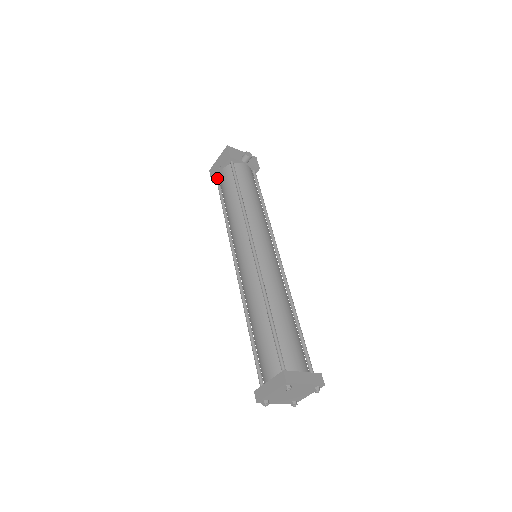
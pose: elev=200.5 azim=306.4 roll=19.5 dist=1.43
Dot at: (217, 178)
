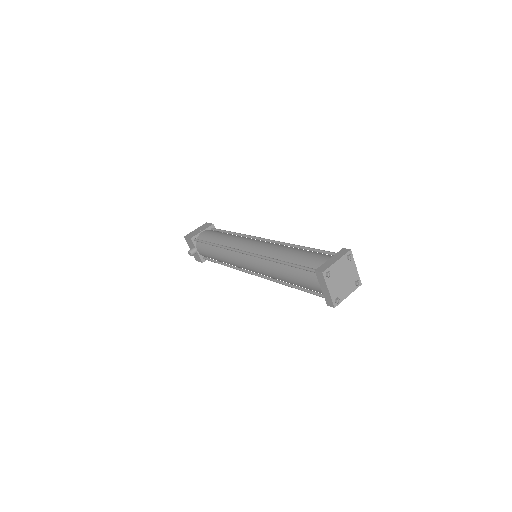
Dot at: (196, 237)
